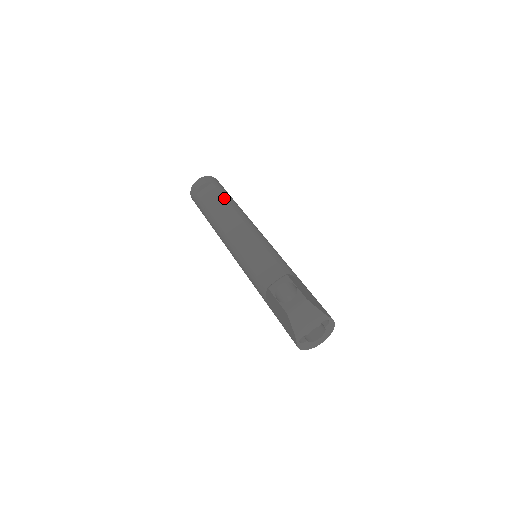
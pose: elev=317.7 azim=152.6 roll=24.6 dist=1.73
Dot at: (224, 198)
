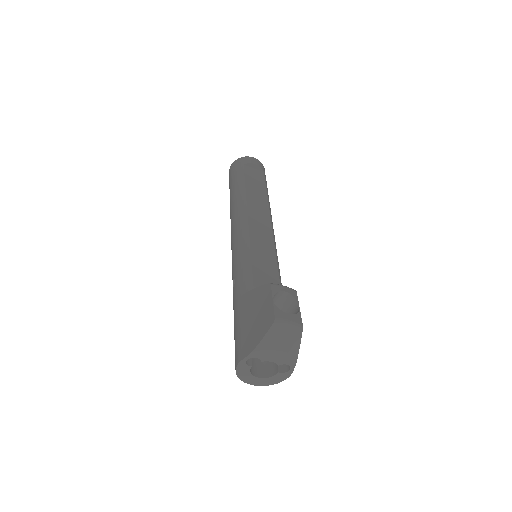
Dot at: (266, 191)
